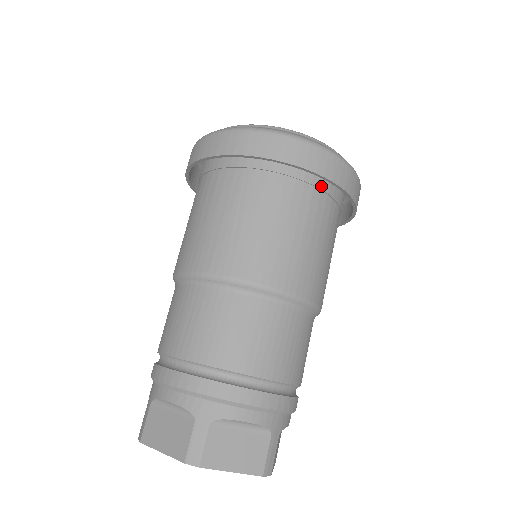
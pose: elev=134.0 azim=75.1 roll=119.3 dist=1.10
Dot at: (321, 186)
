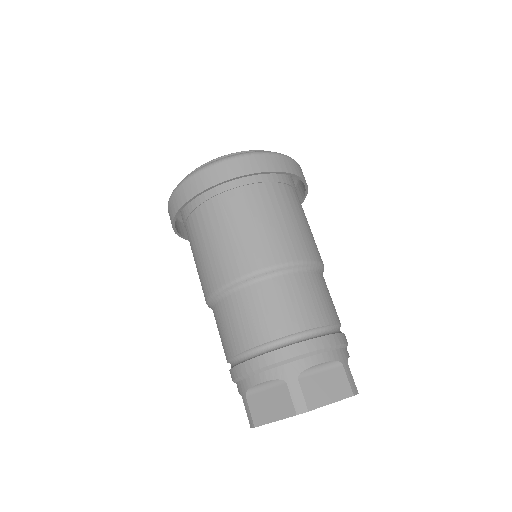
Dot at: (276, 180)
